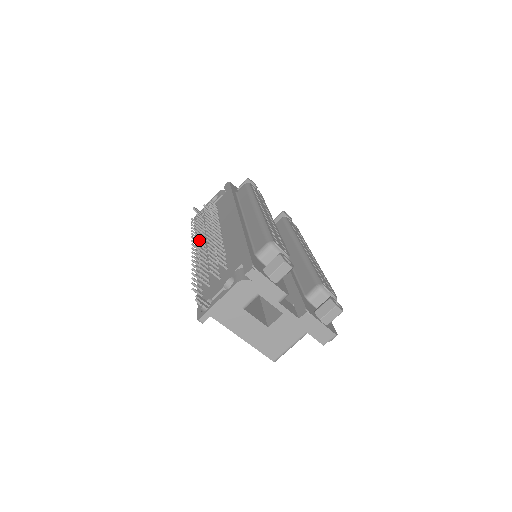
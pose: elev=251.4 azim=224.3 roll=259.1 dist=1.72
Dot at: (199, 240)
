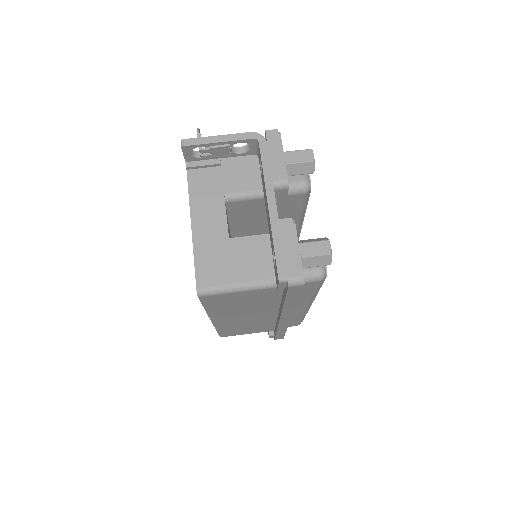
Dot at: occluded
